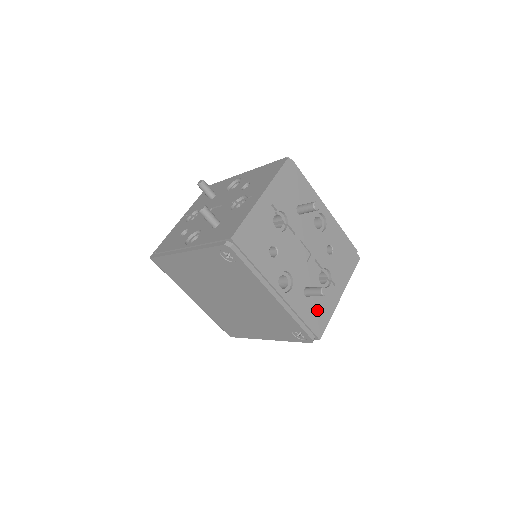
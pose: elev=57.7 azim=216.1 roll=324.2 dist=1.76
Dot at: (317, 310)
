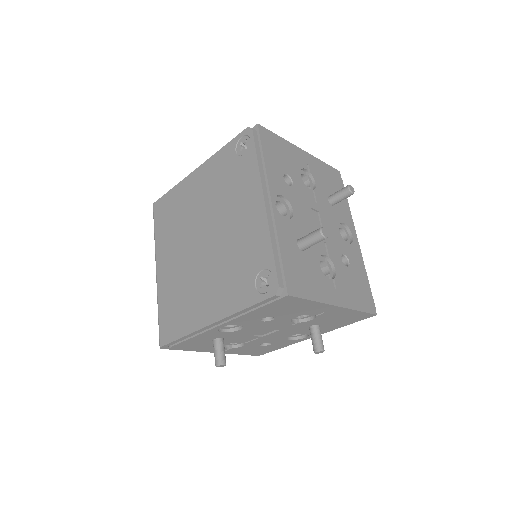
Dot at: (302, 271)
